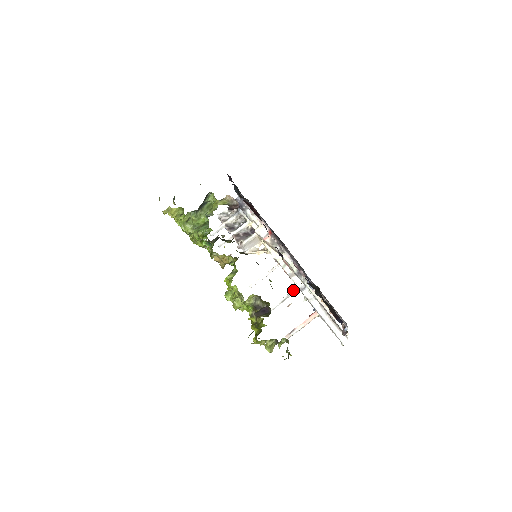
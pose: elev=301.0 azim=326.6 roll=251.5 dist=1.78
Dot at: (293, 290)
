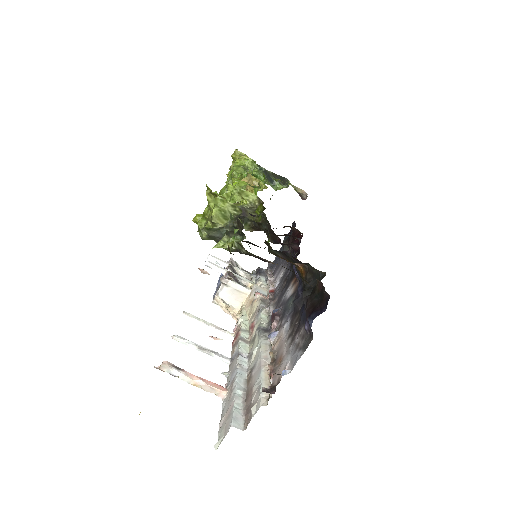
Dot at: occluded
